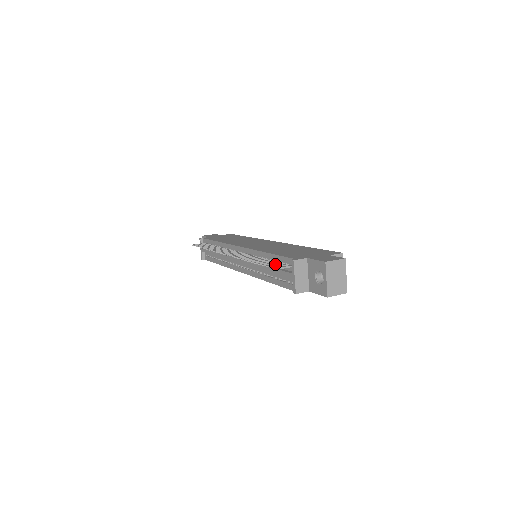
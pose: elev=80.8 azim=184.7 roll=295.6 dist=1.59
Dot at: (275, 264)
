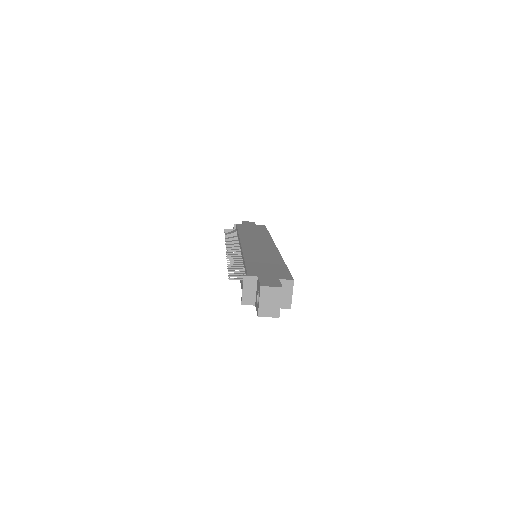
Dot at: (237, 273)
